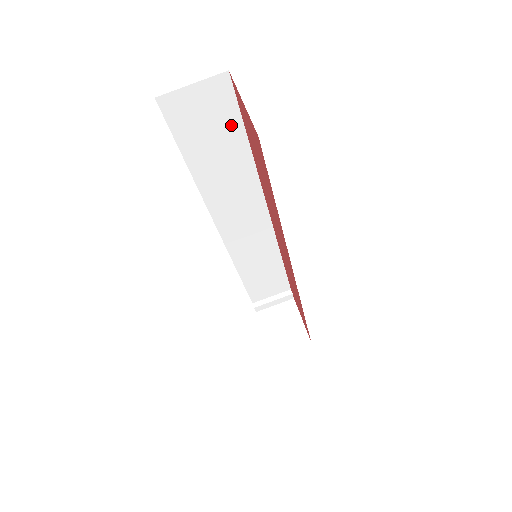
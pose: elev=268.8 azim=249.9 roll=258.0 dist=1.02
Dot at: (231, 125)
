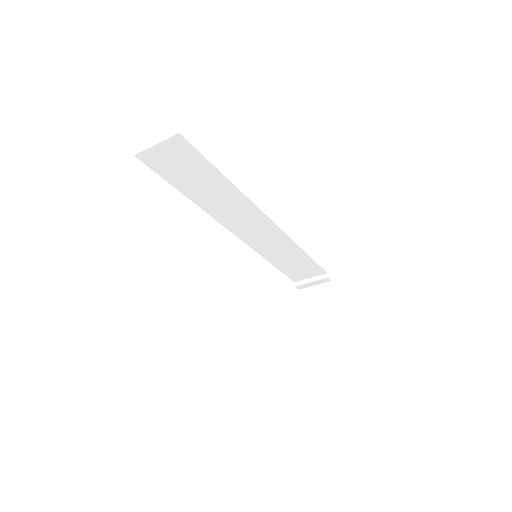
Dot at: (201, 165)
